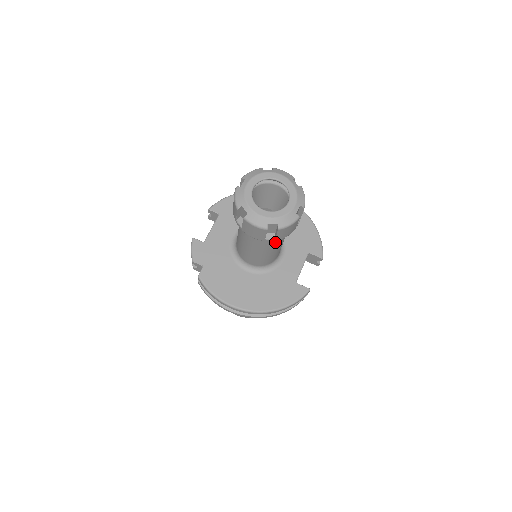
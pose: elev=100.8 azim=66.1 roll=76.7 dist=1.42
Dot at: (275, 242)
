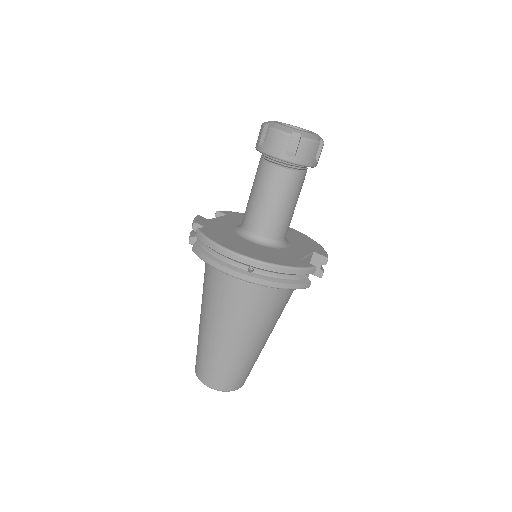
Dot at: (289, 186)
